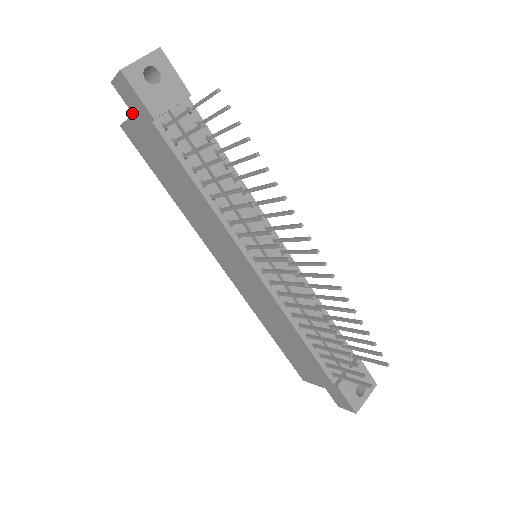
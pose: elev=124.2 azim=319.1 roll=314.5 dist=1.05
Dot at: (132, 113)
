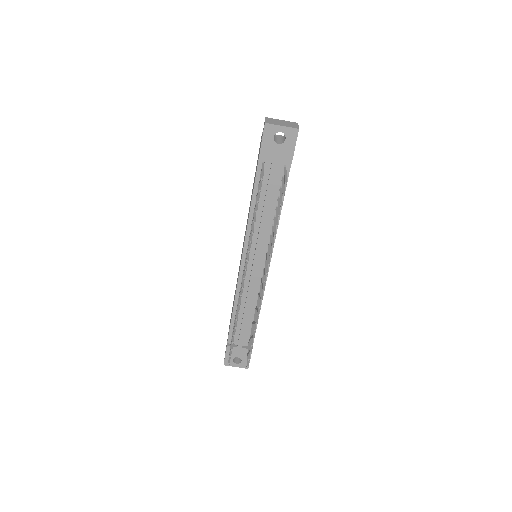
Dot at: occluded
